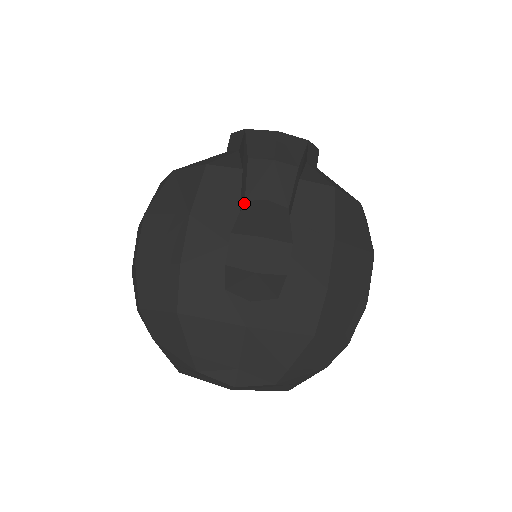
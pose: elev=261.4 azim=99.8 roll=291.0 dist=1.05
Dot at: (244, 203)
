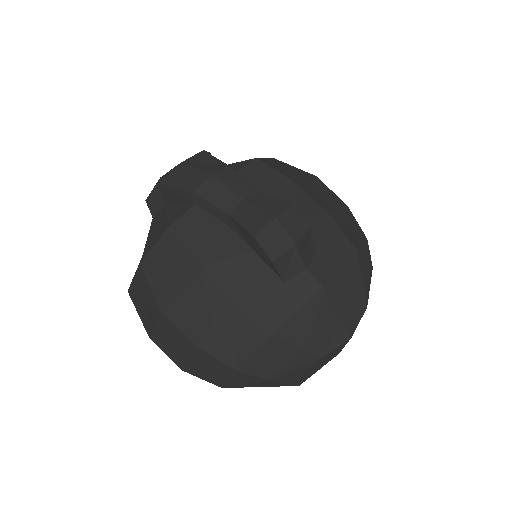
Dot at: (232, 217)
